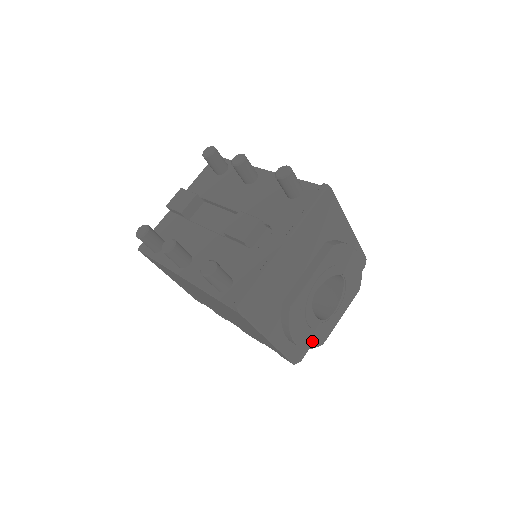
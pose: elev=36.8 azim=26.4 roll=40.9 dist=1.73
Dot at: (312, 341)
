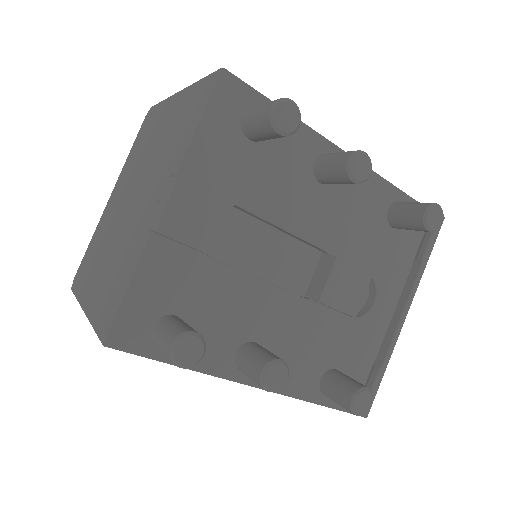
Dot at: occluded
